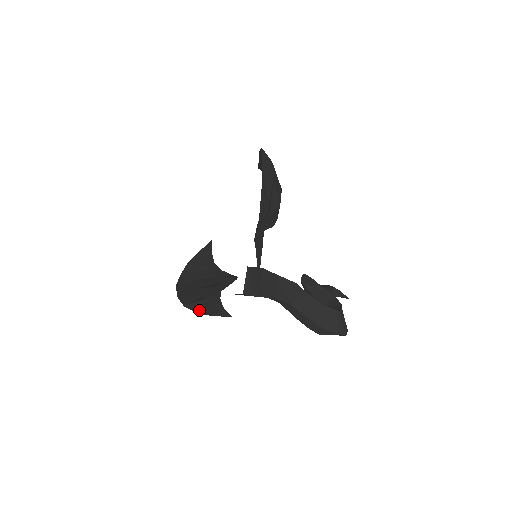
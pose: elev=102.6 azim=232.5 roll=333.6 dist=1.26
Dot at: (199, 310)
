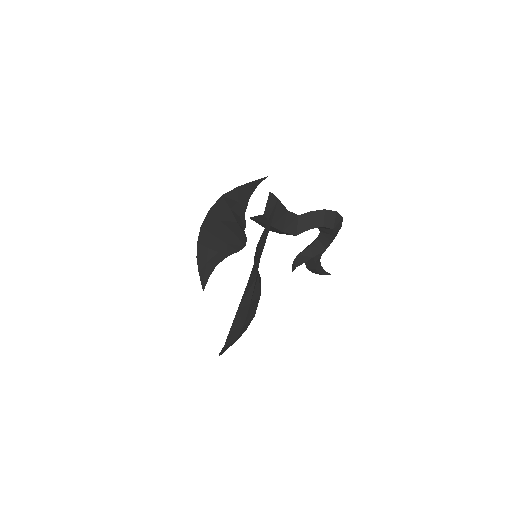
Dot at: (260, 255)
